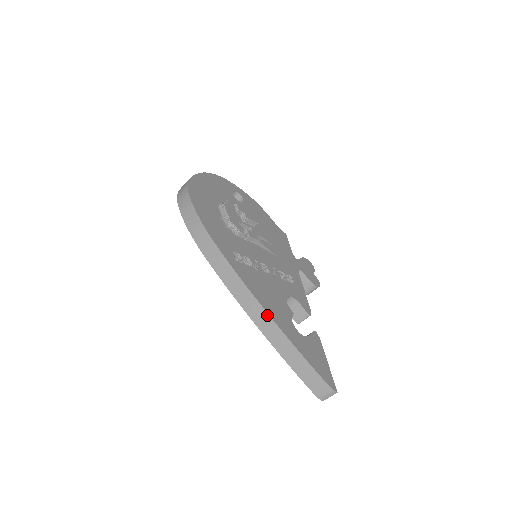
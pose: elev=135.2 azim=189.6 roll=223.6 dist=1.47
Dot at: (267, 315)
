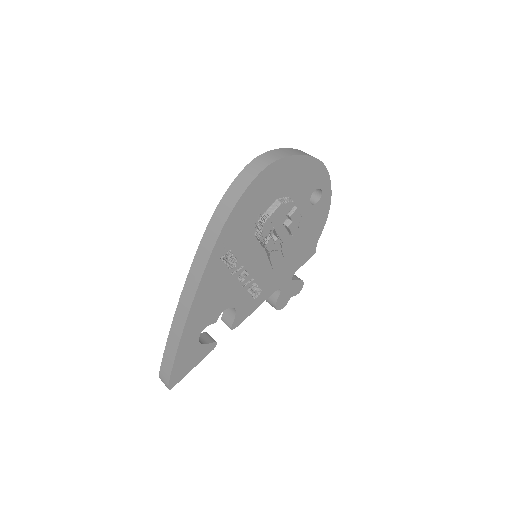
Dot at: (187, 314)
